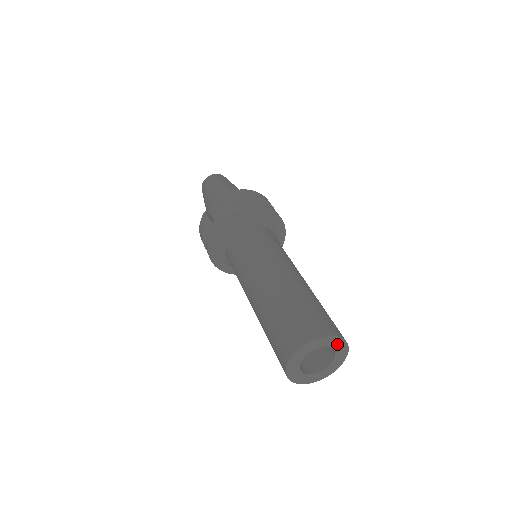
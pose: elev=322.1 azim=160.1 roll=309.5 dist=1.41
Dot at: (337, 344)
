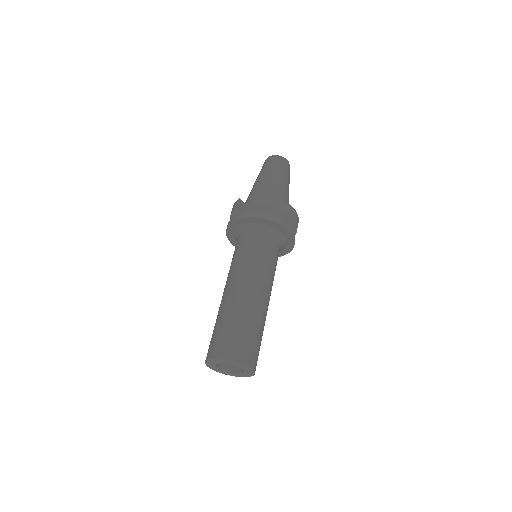
Dot at: (245, 368)
